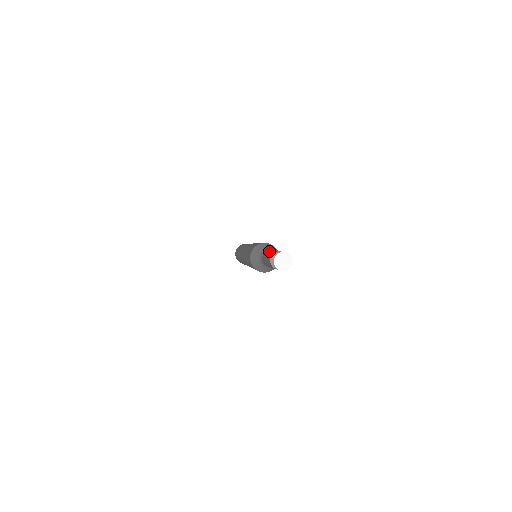
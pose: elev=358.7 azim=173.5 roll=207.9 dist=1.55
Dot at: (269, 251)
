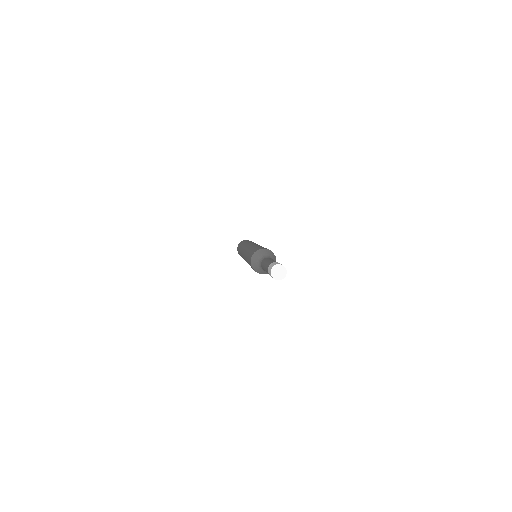
Dot at: (269, 258)
